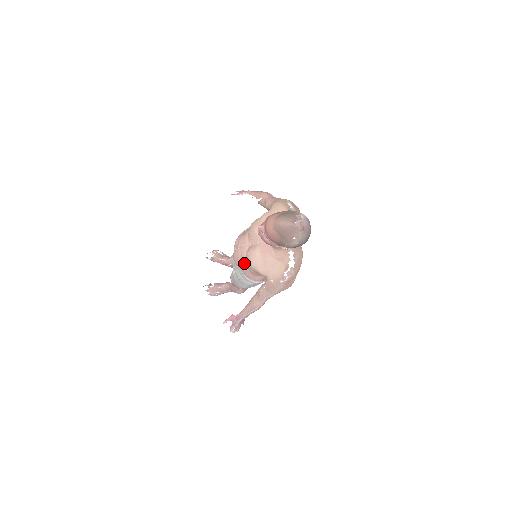
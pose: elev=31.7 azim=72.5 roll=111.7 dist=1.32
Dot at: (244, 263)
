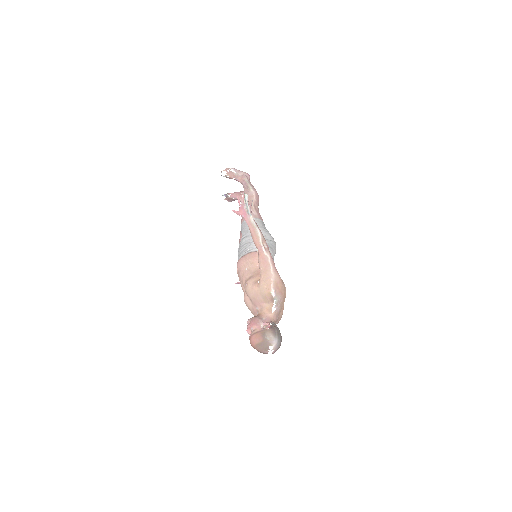
Dot at: occluded
